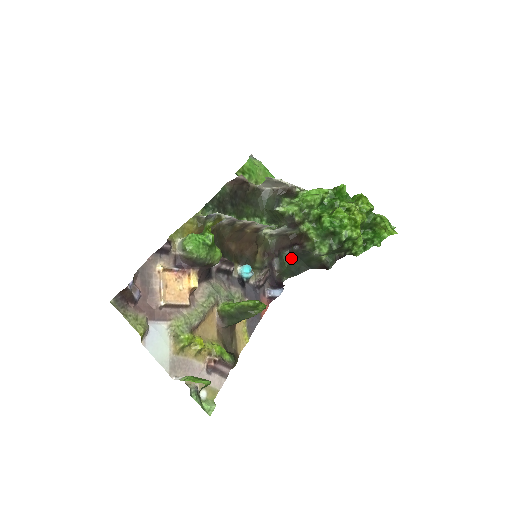
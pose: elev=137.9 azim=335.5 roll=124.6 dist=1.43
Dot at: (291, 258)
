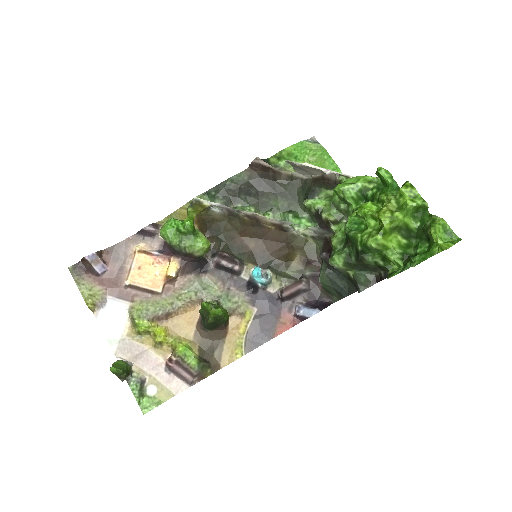
Dot at: (329, 270)
